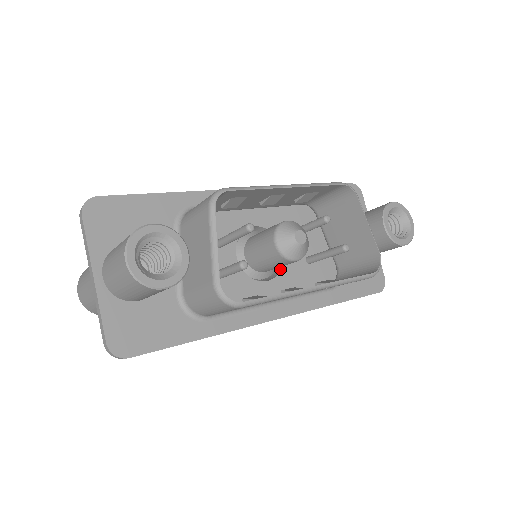
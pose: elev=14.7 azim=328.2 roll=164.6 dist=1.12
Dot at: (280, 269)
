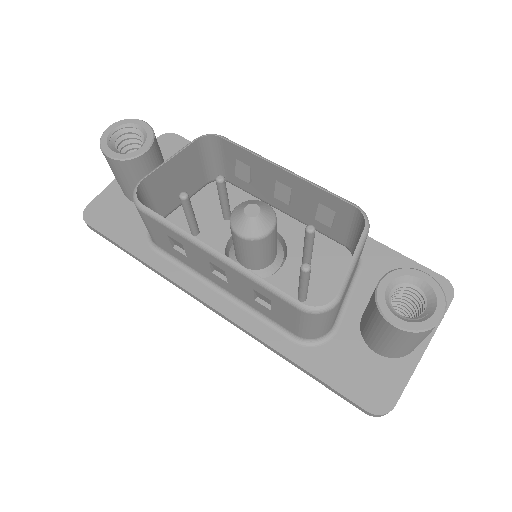
Dot at: (263, 278)
